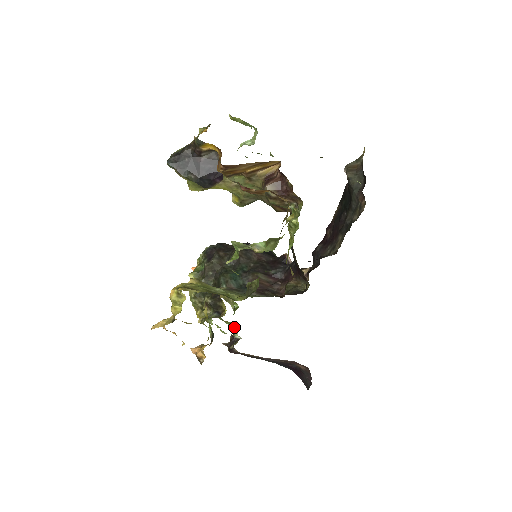
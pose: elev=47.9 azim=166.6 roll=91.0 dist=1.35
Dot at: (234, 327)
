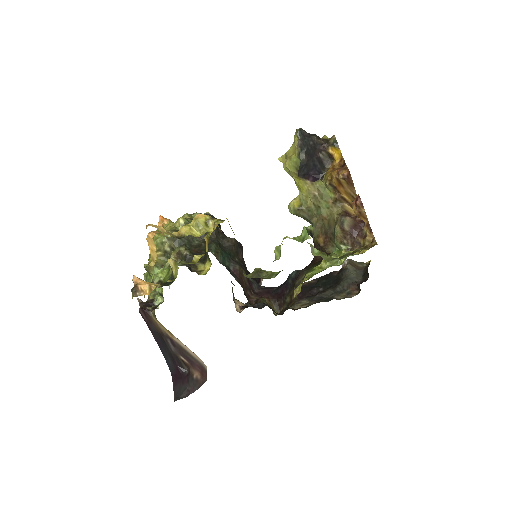
Dot at: (155, 294)
